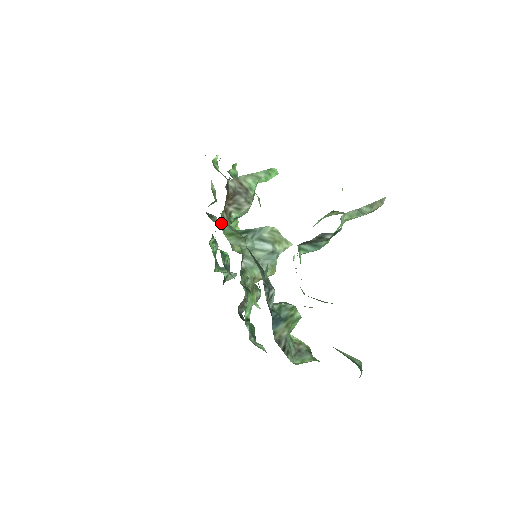
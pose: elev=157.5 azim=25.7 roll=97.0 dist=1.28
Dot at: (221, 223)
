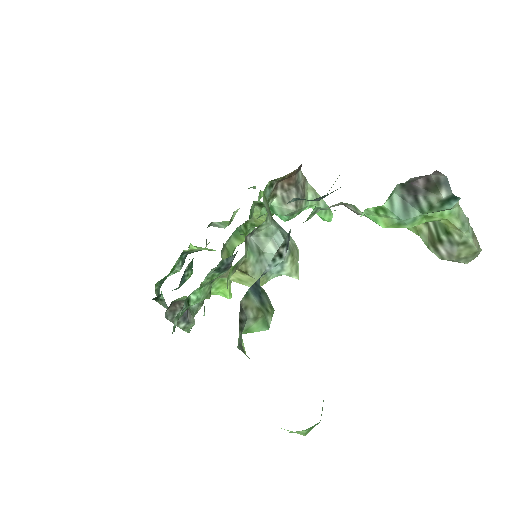
Dot at: (270, 182)
